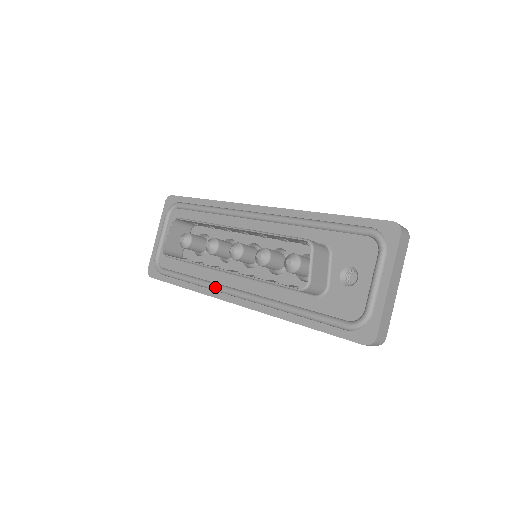
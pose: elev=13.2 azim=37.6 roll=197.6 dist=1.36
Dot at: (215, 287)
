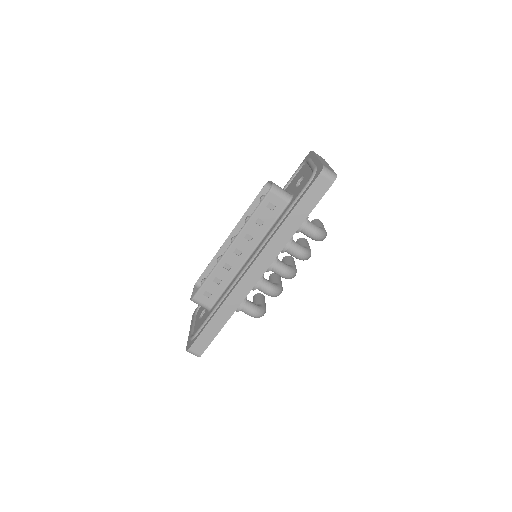
Dot at: (233, 282)
